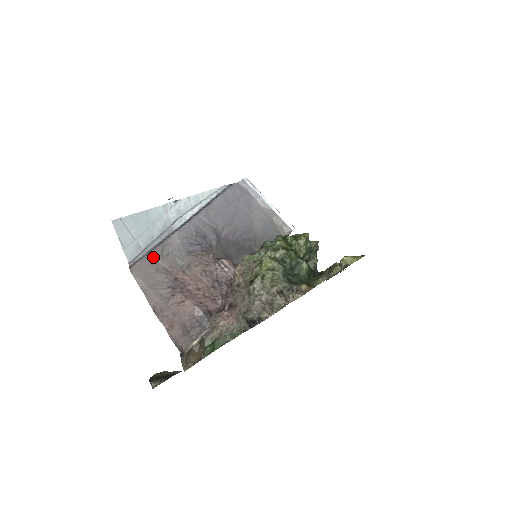
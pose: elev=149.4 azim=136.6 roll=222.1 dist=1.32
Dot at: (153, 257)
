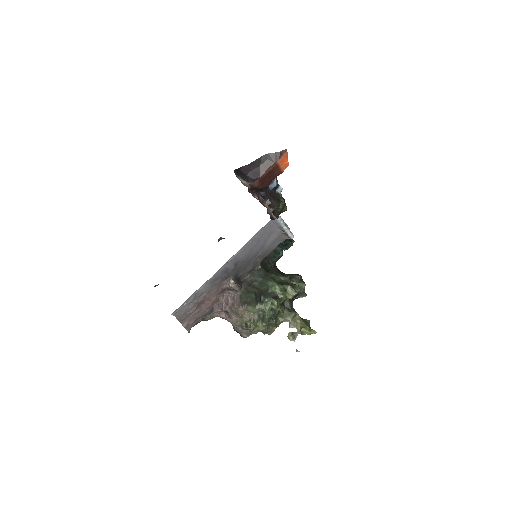
Dot at: occluded
